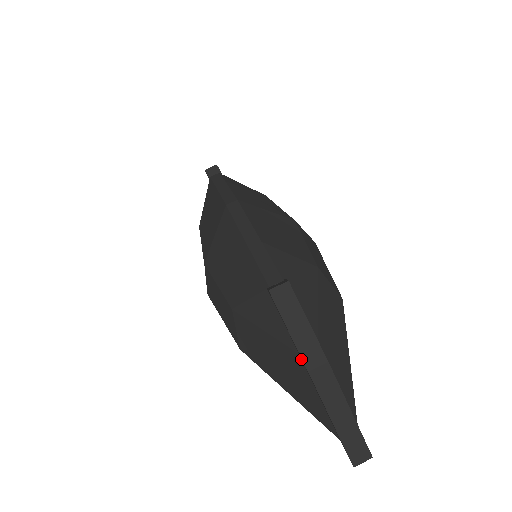
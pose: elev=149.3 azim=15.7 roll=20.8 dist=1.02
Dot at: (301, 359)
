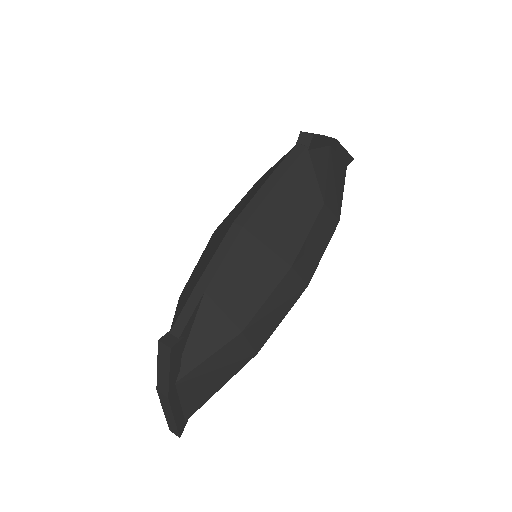
Dot at: occluded
